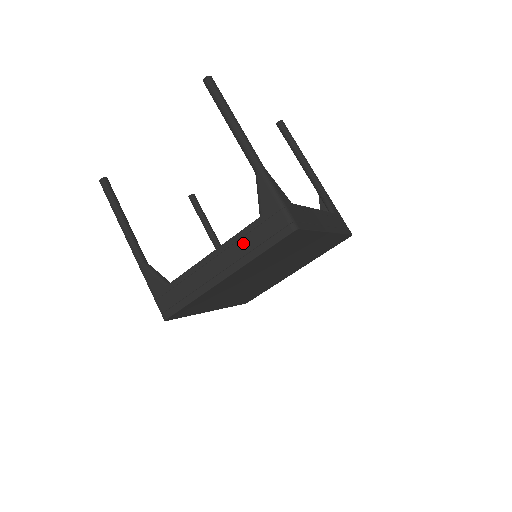
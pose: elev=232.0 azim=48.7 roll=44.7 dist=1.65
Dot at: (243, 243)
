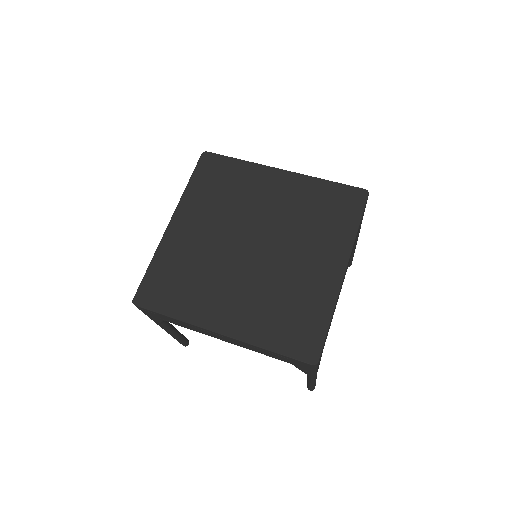
Dot at: occluded
